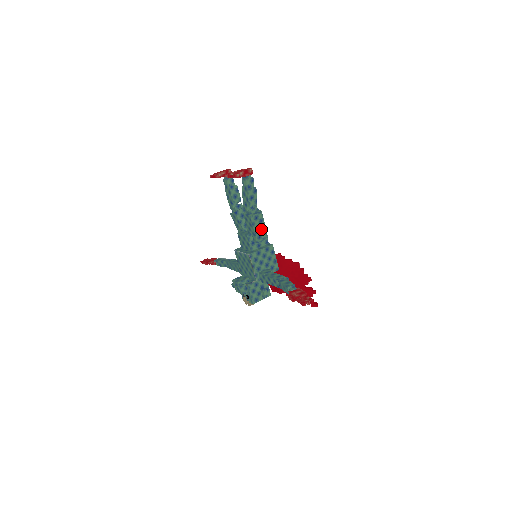
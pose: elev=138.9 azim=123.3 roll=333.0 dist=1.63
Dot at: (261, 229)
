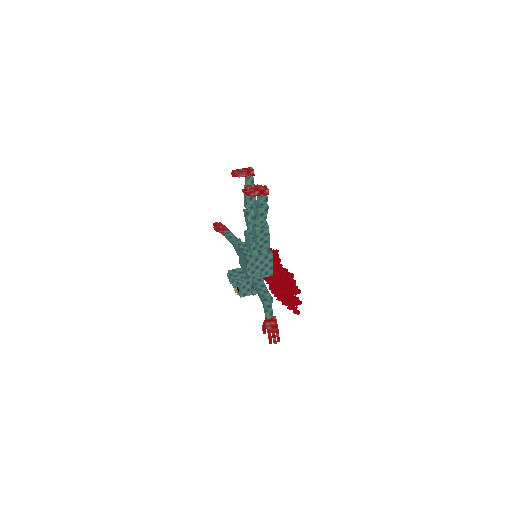
Dot at: (265, 240)
